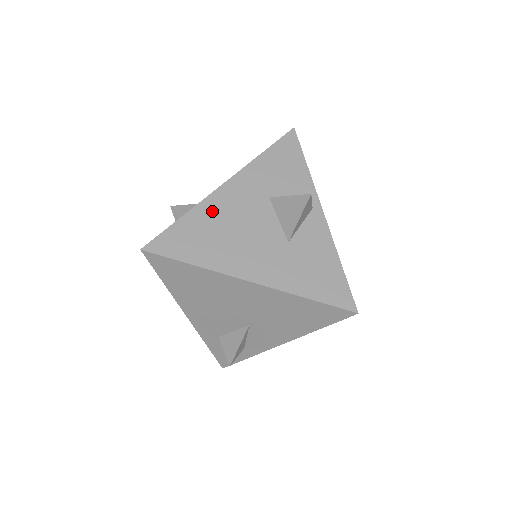
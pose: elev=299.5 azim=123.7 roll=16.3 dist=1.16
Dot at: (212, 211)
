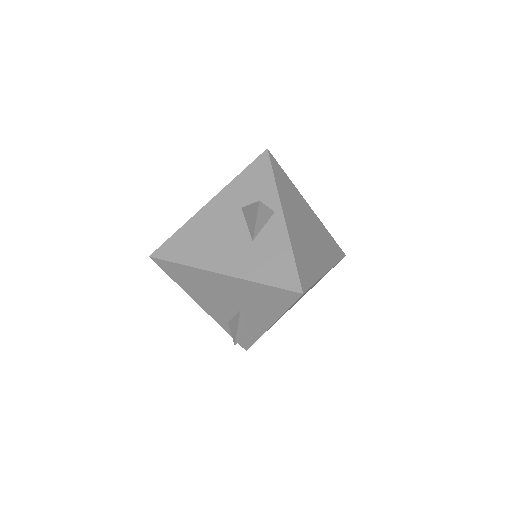
Dot at: (199, 223)
